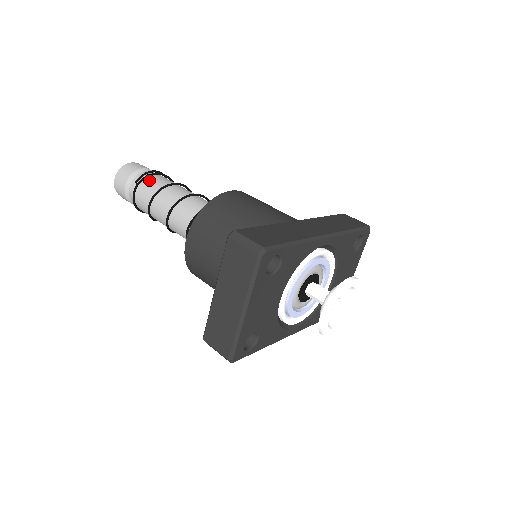
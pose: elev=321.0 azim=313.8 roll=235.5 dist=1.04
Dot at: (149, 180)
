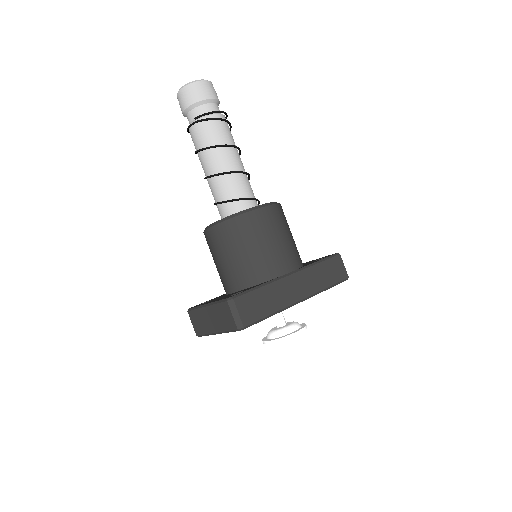
Dot at: (208, 125)
